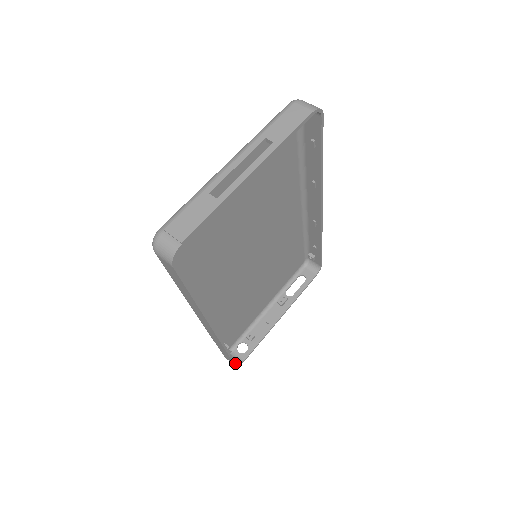
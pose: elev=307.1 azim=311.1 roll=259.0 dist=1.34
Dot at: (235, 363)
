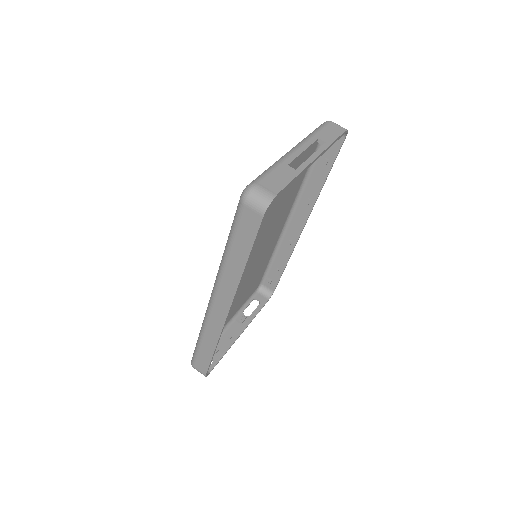
Dot at: (207, 370)
